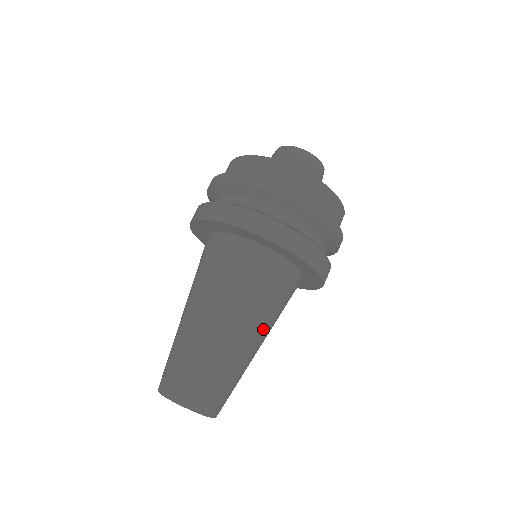
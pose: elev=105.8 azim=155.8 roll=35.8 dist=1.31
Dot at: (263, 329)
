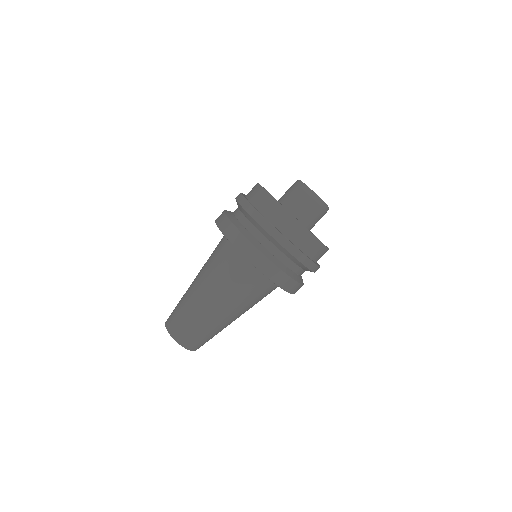
Dot at: (239, 311)
